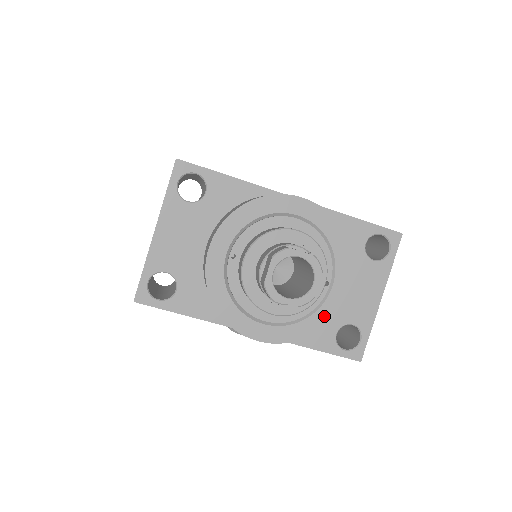
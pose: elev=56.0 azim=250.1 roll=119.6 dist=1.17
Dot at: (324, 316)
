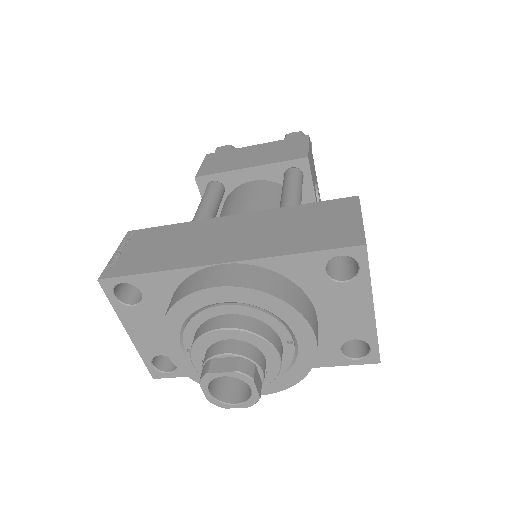
Dot at: (304, 365)
